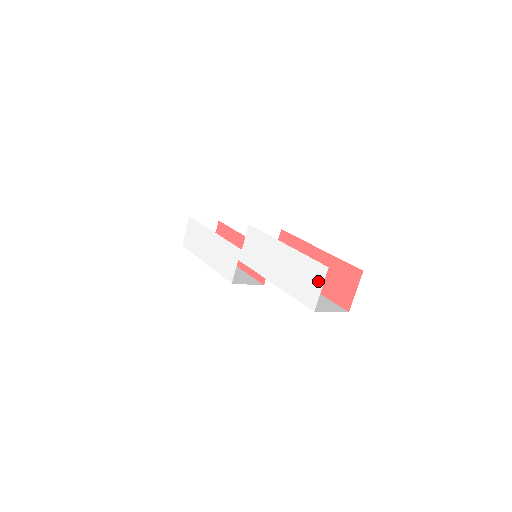
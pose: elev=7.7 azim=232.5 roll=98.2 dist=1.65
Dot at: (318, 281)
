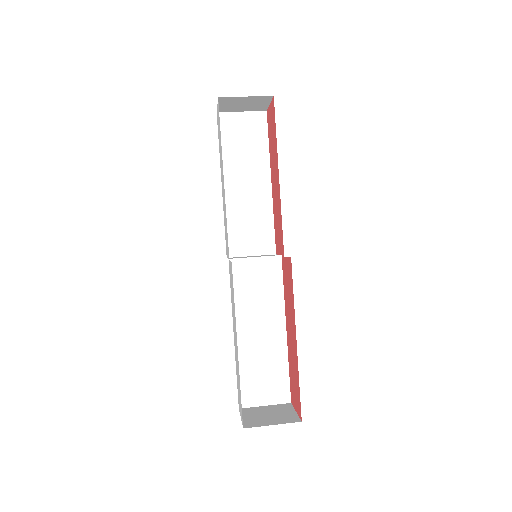
Dot at: occluded
